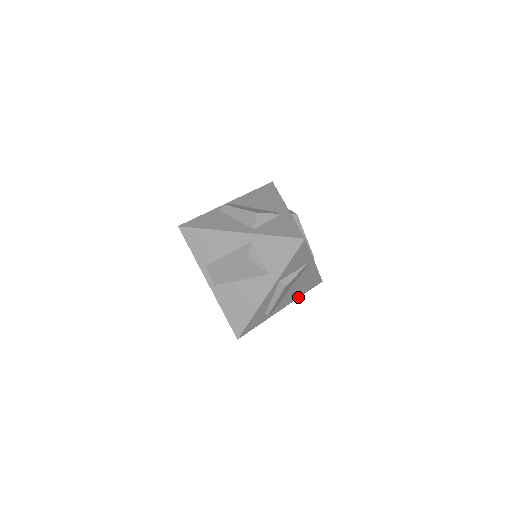
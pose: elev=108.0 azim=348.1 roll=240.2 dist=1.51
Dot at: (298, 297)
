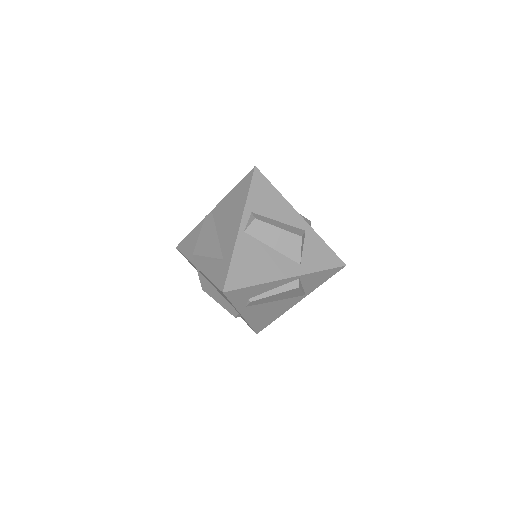
Dot at: (249, 322)
